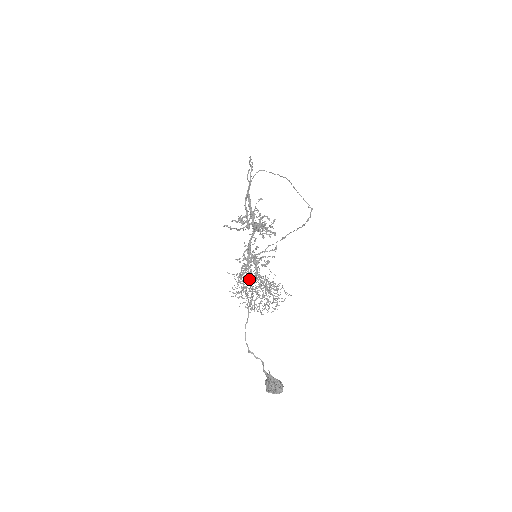
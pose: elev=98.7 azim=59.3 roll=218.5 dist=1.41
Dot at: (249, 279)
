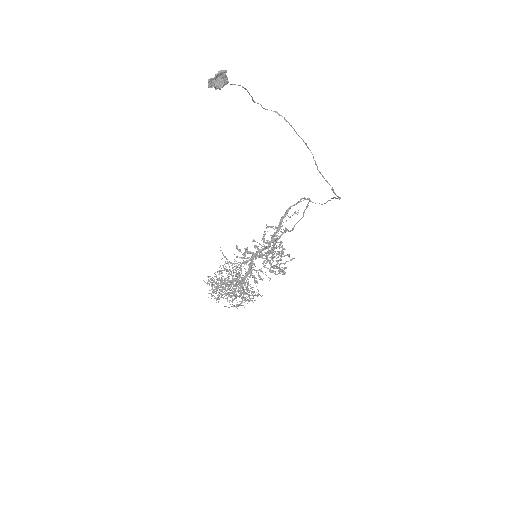
Dot at: occluded
